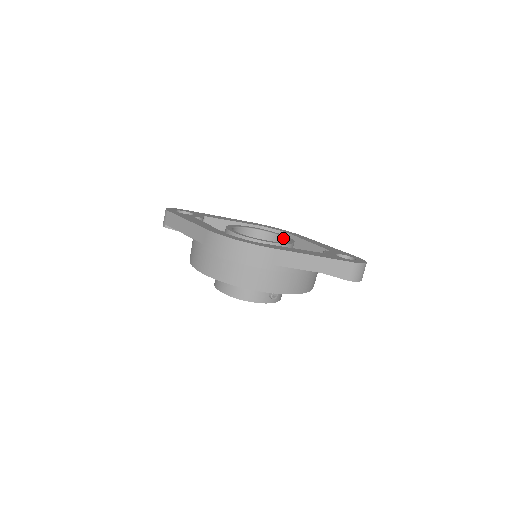
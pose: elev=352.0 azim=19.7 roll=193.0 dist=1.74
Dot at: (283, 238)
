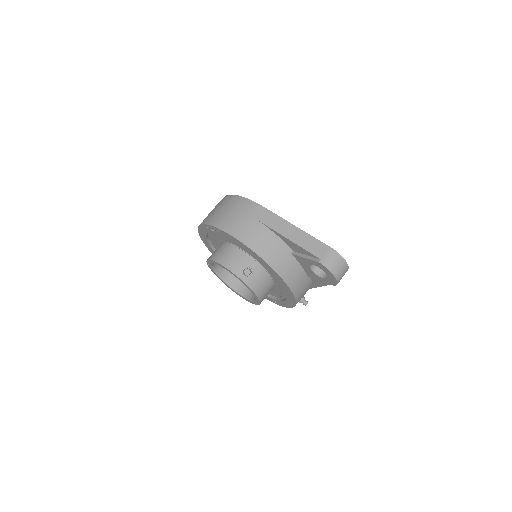
Dot at: occluded
